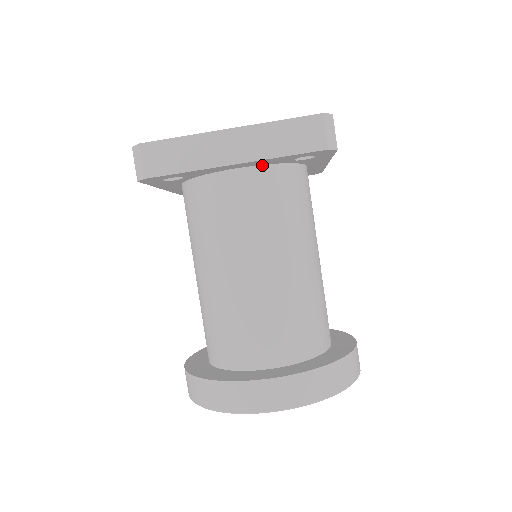
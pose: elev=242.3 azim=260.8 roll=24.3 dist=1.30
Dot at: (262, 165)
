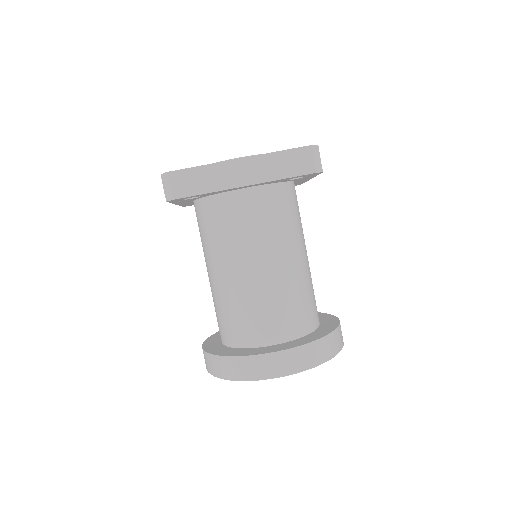
Dot at: (264, 185)
